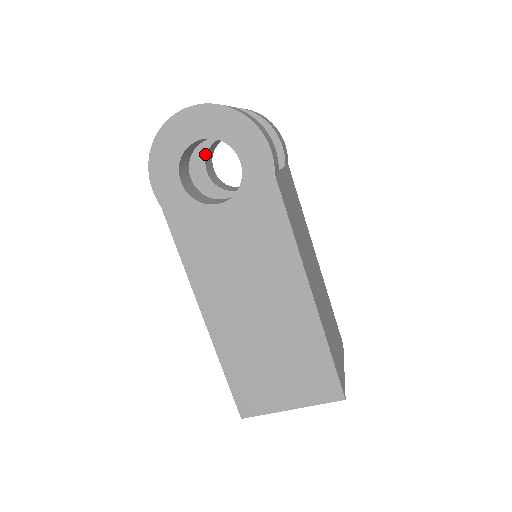
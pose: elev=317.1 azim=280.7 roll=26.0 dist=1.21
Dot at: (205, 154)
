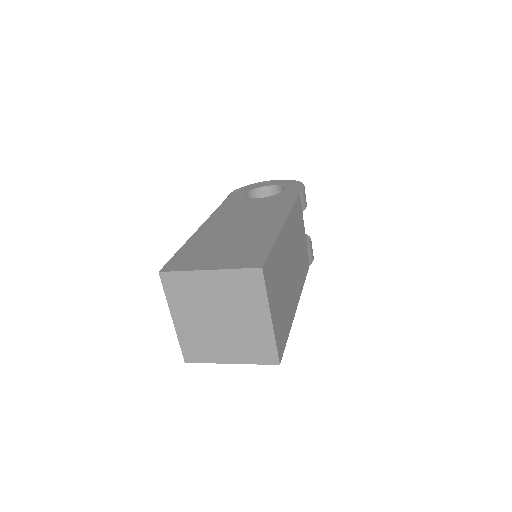
Dot at: occluded
